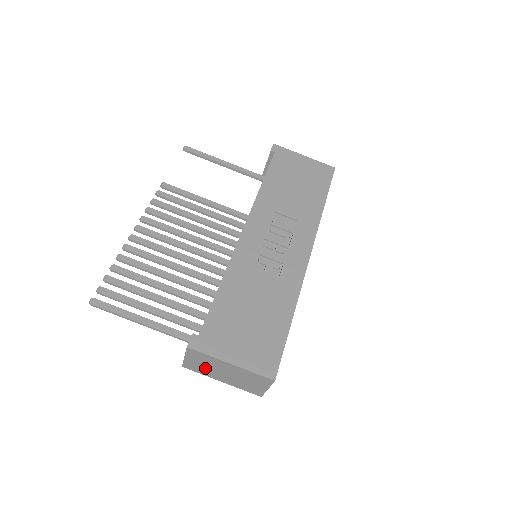
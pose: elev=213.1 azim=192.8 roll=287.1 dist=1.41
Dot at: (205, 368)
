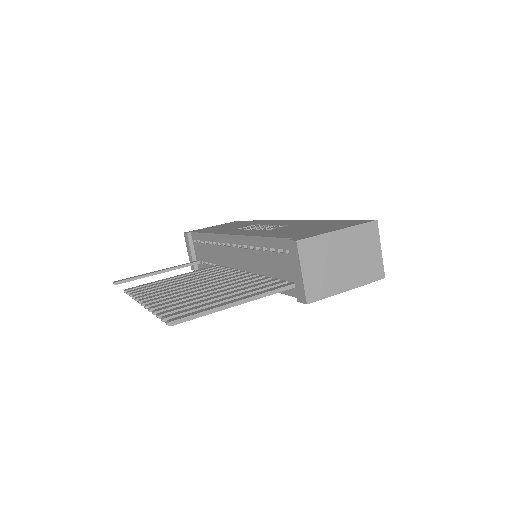
Dot at: (325, 275)
